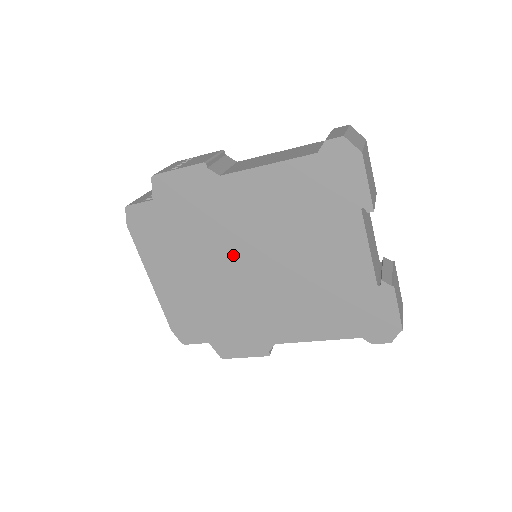
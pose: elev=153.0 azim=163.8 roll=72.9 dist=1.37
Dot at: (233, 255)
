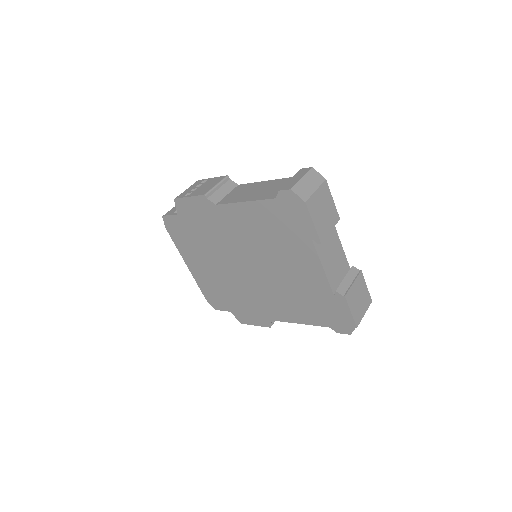
Dot at: (234, 258)
